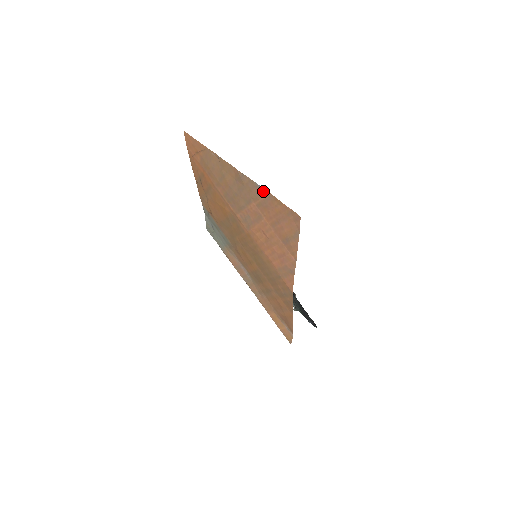
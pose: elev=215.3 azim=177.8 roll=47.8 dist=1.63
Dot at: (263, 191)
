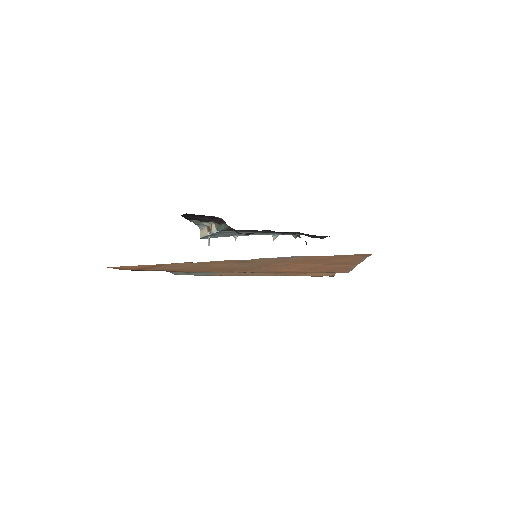
Dot at: (293, 257)
